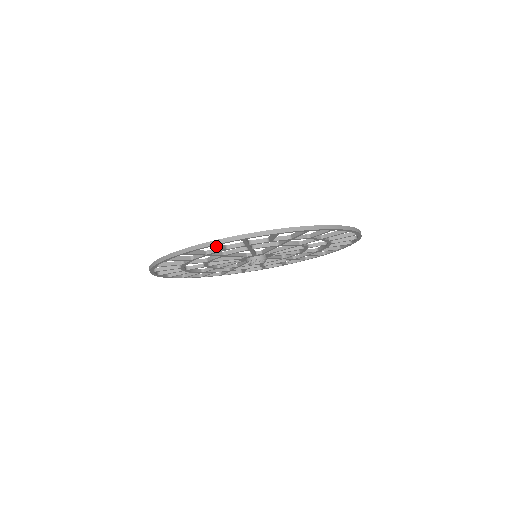
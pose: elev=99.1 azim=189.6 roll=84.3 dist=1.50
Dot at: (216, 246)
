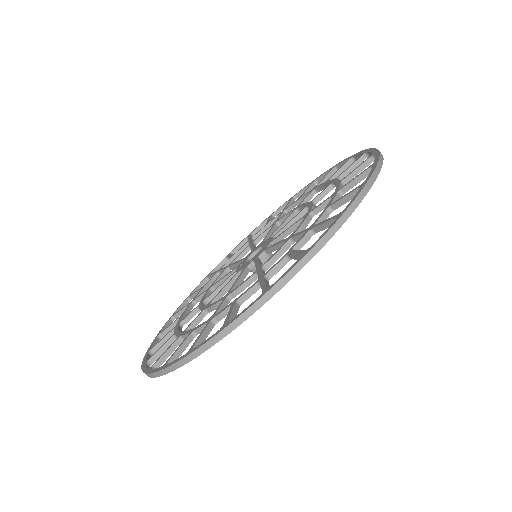
Dot at: occluded
